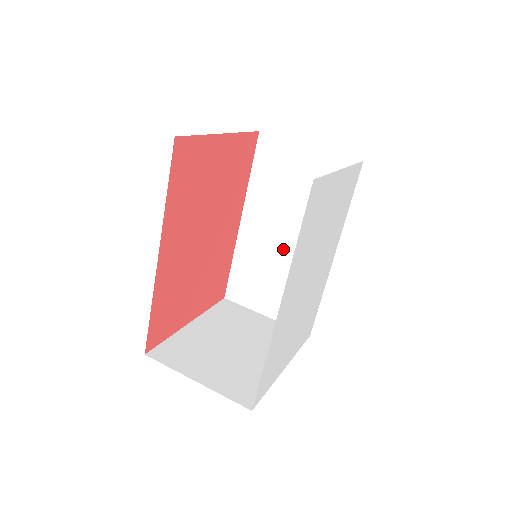
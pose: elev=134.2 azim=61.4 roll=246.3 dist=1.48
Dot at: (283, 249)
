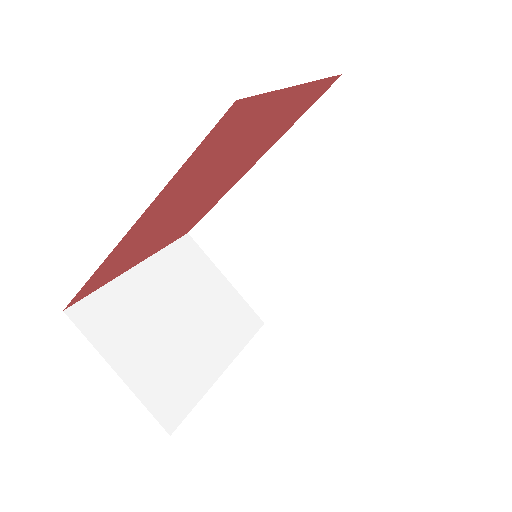
Dot at: (286, 229)
